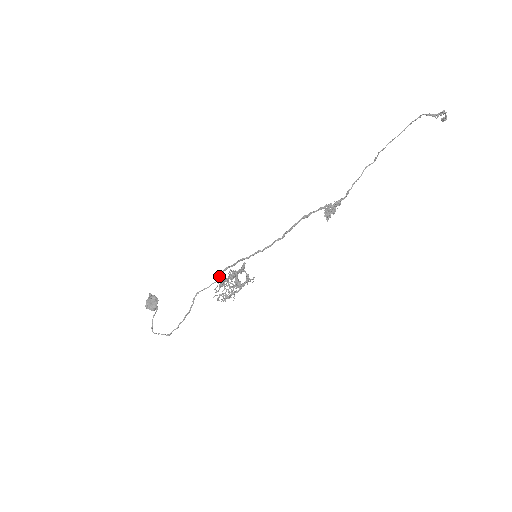
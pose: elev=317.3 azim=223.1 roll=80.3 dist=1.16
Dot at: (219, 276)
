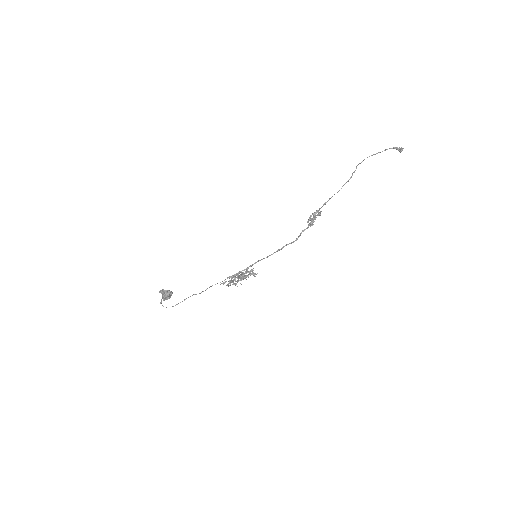
Dot at: (231, 277)
